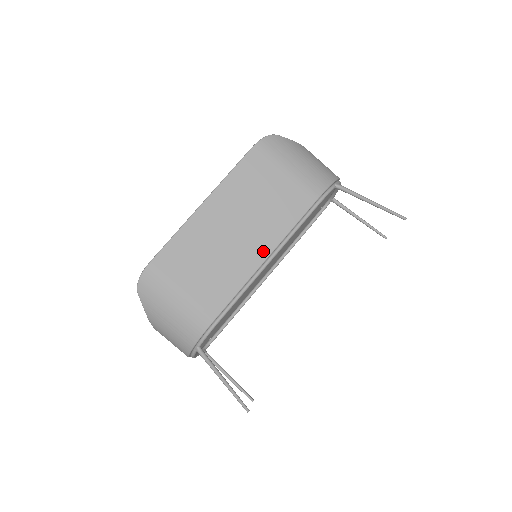
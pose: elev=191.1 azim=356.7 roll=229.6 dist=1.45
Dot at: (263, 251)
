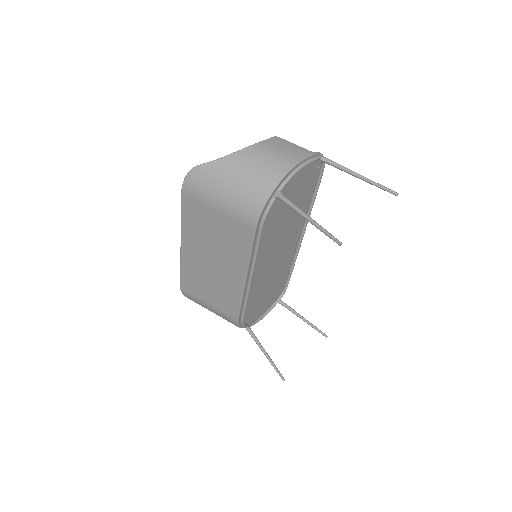
Dot at: (240, 274)
